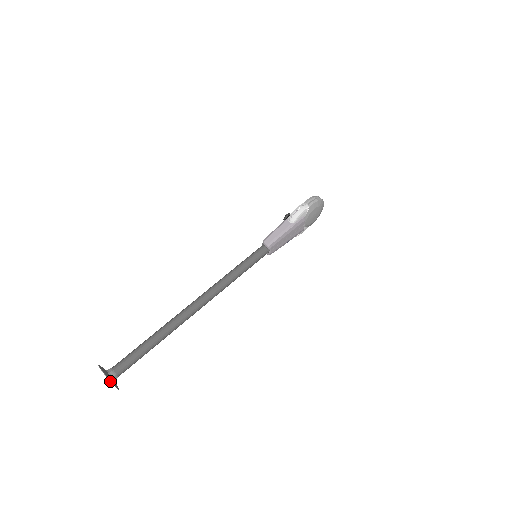
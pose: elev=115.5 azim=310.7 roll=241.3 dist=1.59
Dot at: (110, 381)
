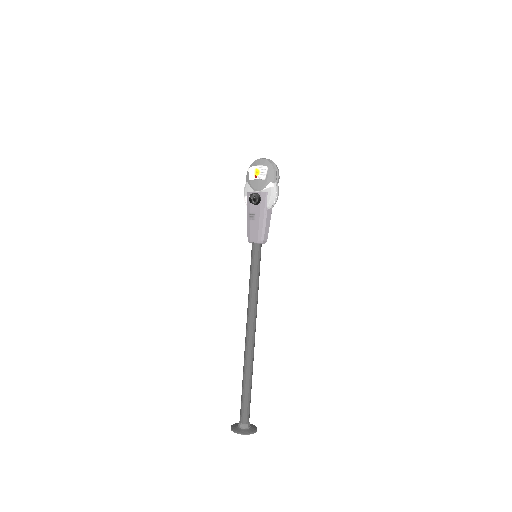
Dot at: occluded
